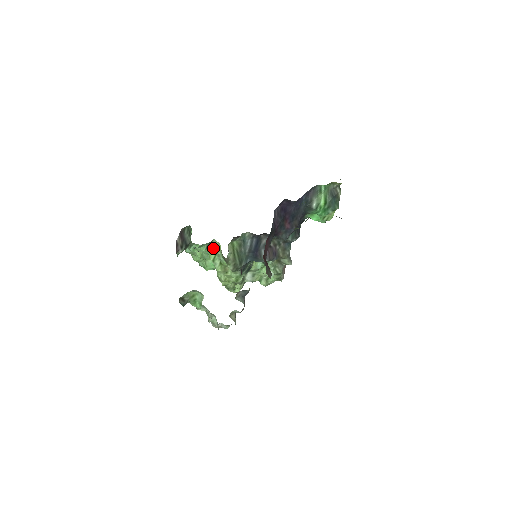
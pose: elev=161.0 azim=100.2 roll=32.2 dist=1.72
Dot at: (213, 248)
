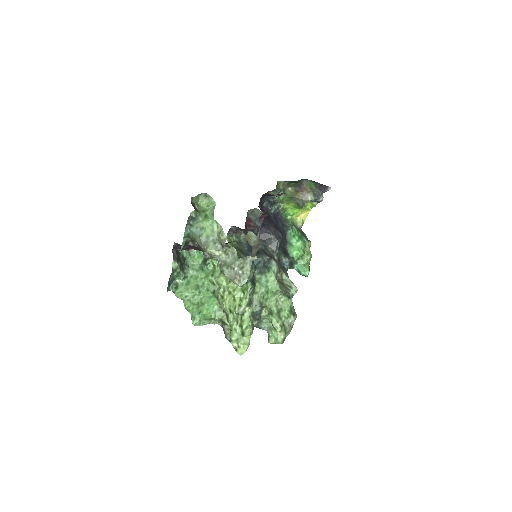
Dot at: (210, 270)
